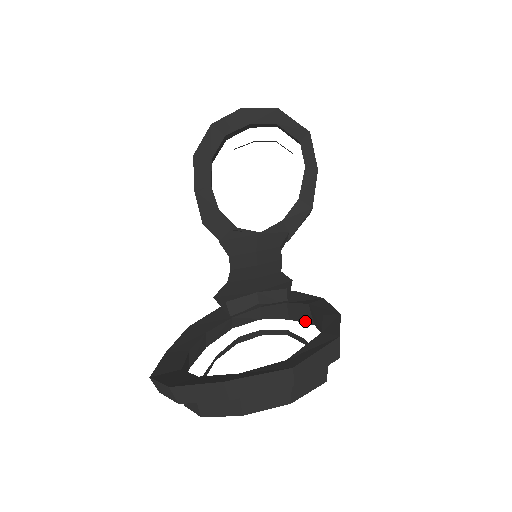
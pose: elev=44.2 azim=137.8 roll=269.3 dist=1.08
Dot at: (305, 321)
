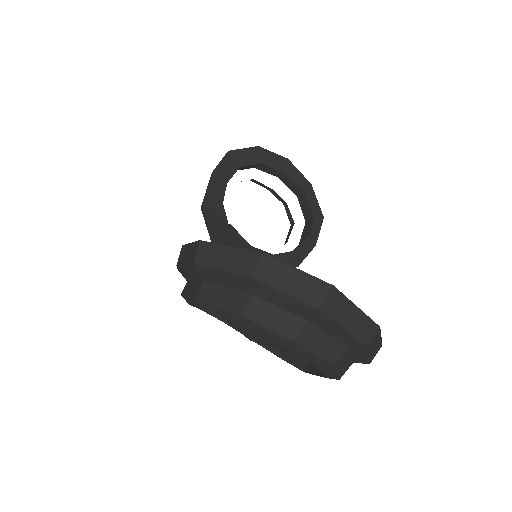
Dot at: occluded
